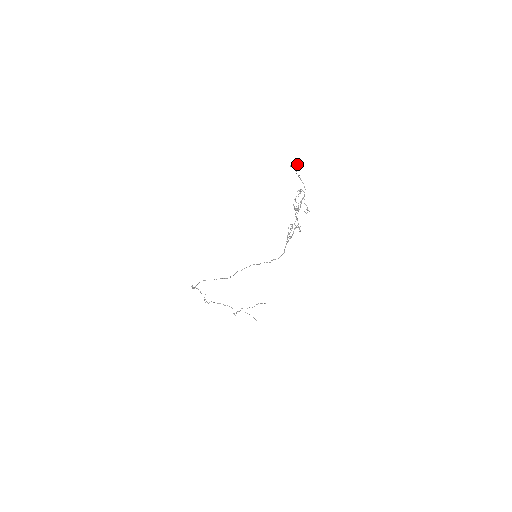
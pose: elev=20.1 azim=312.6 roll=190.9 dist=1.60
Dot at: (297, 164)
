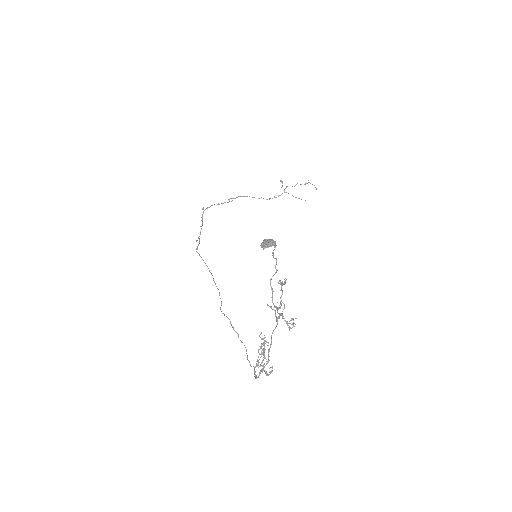
Dot at: (274, 243)
